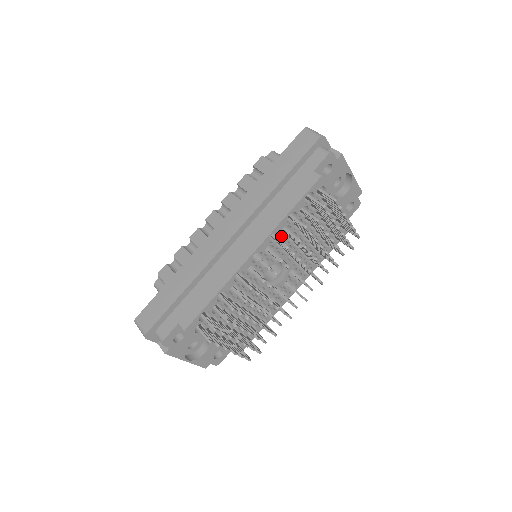
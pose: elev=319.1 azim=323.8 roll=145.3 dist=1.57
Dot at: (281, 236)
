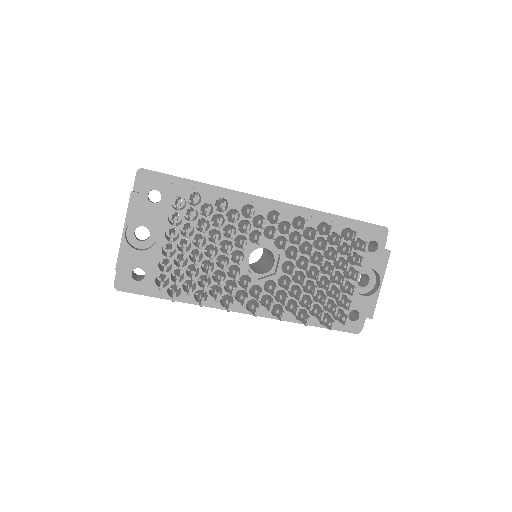
Dot at: (302, 231)
